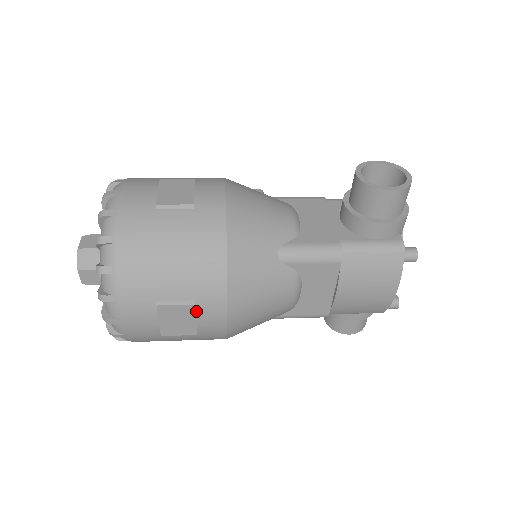
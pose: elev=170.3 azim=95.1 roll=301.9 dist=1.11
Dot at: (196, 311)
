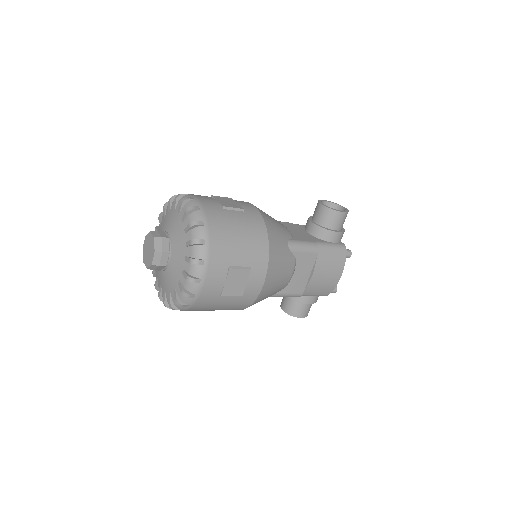
Dot at: (249, 275)
